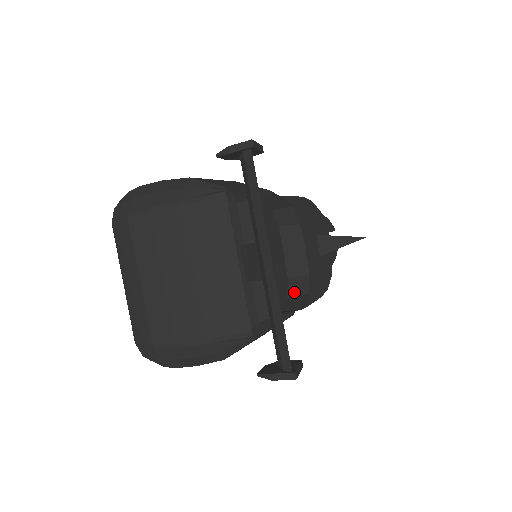
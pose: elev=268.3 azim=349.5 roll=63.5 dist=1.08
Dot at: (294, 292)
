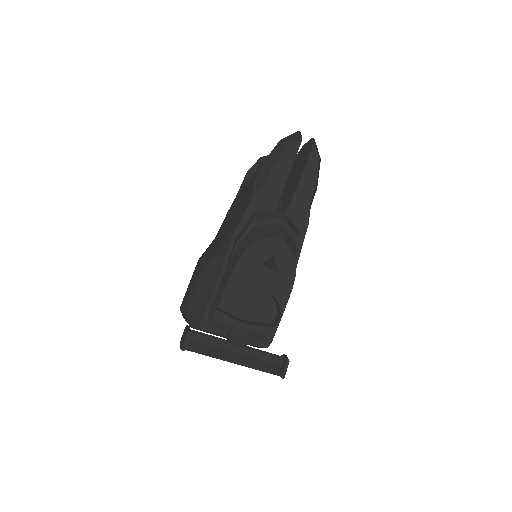
Dot at: occluded
